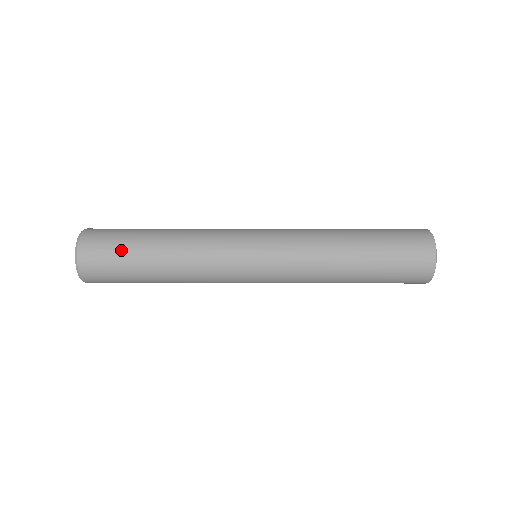
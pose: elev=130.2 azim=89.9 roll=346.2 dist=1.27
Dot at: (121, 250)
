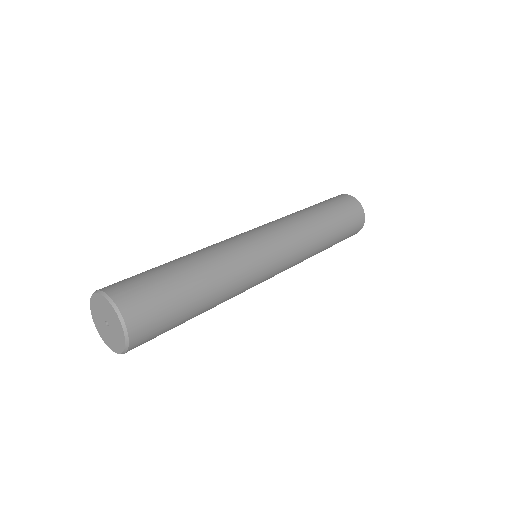
Dot at: (148, 273)
